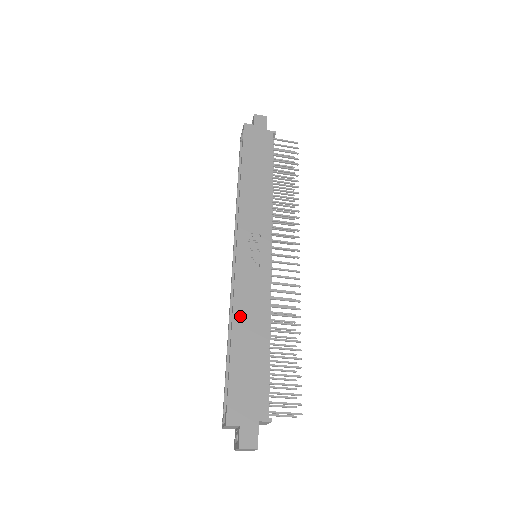
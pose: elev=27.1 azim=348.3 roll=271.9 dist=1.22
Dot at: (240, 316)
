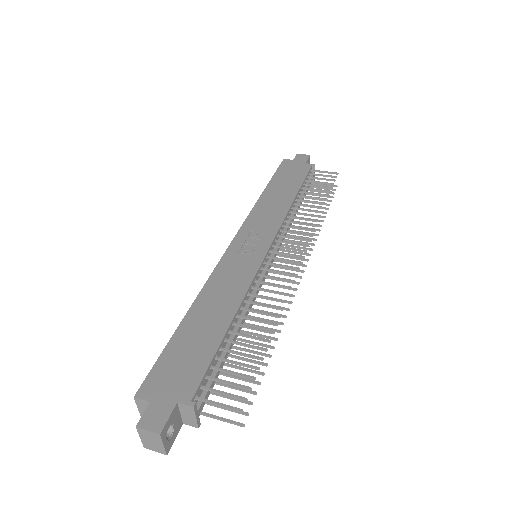
Dot at: (207, 296)
